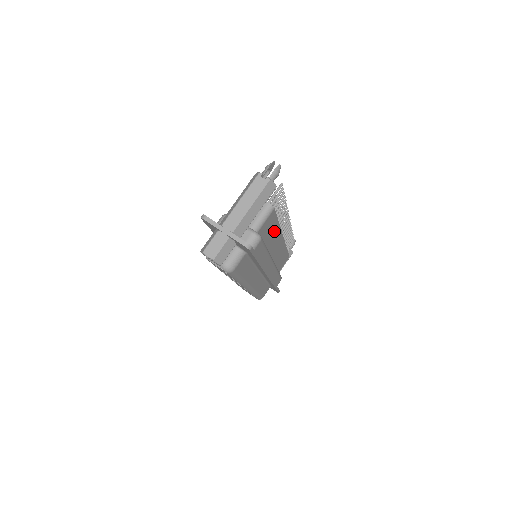
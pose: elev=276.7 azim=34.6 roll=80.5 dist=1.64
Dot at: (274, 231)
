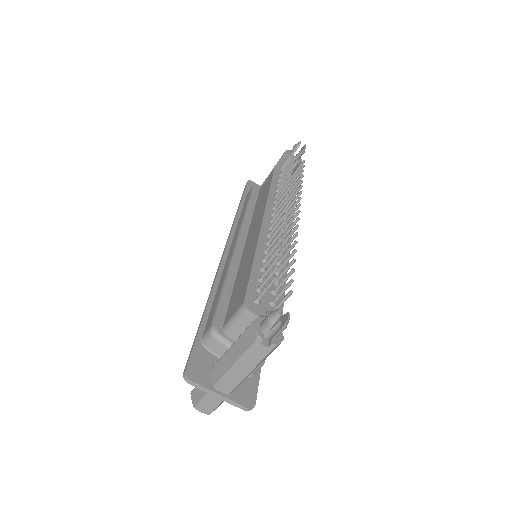
Dot at: occluded
